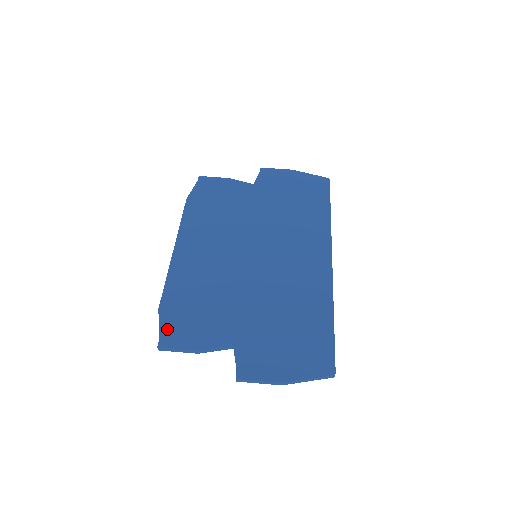
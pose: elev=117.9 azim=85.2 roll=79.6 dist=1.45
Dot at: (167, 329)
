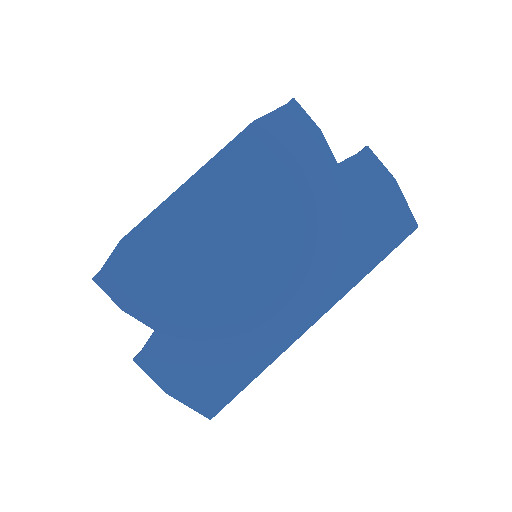
Dot at: (113, 268)
